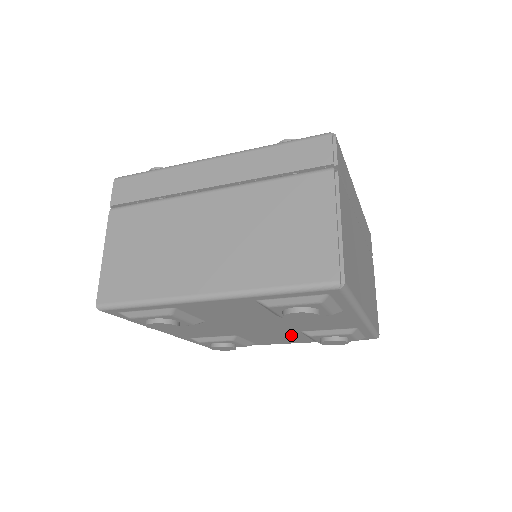
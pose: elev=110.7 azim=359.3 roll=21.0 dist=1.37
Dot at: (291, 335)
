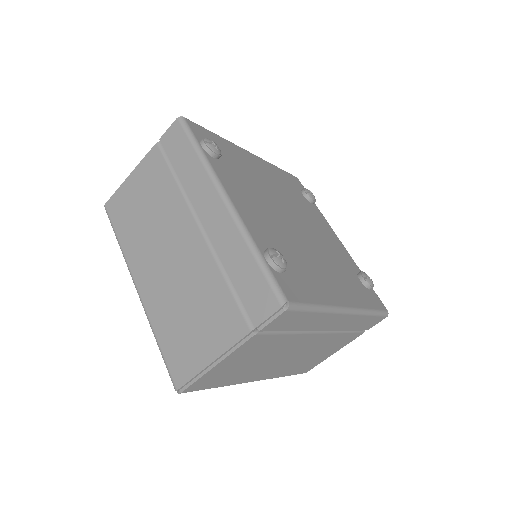
Dot at: occluded
